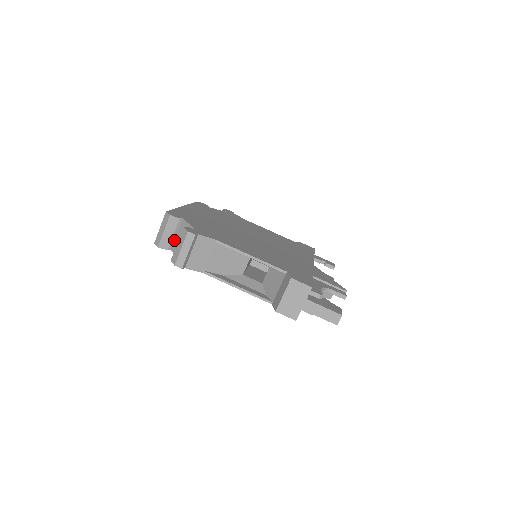
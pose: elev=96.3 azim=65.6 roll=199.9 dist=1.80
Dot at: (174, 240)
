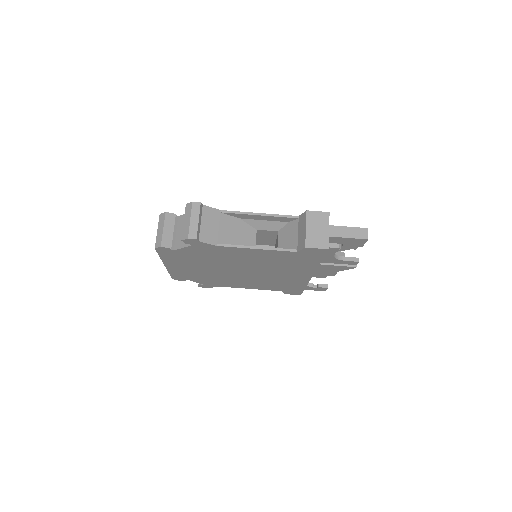
Dot at: (175, 239)
